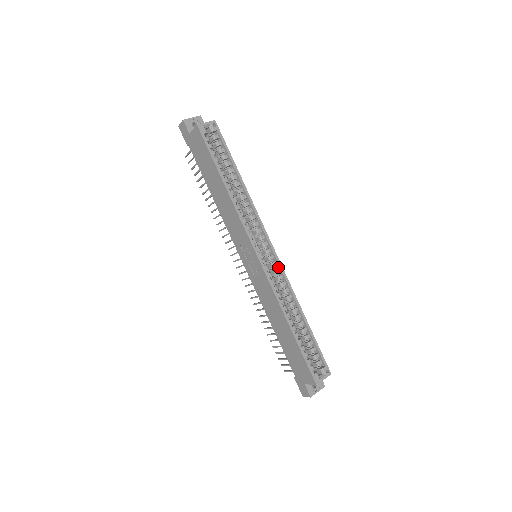
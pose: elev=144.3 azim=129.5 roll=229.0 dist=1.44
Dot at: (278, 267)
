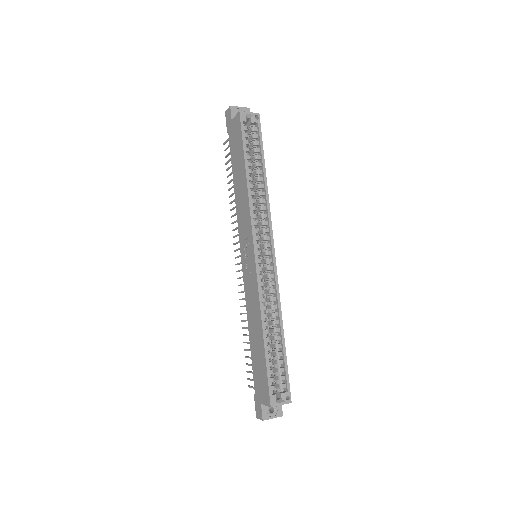
Dot at: (273, 273)
